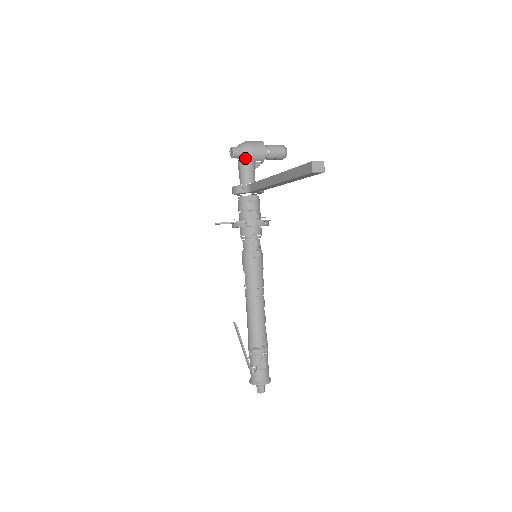
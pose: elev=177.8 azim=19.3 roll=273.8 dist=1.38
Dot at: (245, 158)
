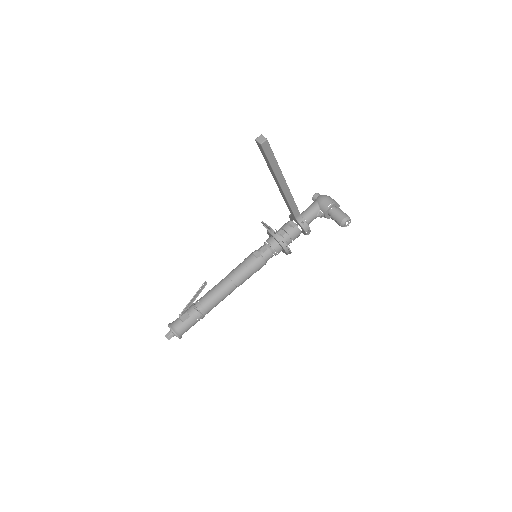
Dot at: (316, 202)
